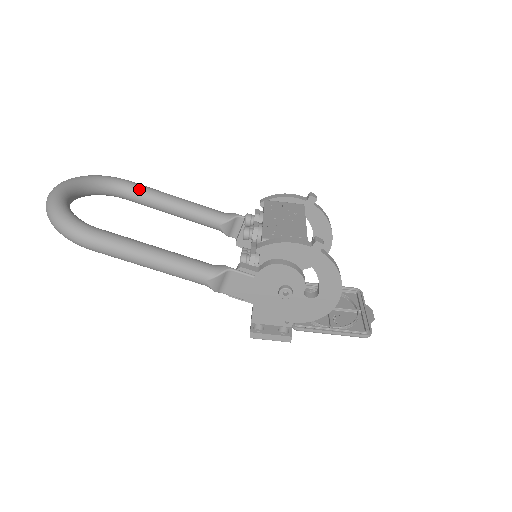
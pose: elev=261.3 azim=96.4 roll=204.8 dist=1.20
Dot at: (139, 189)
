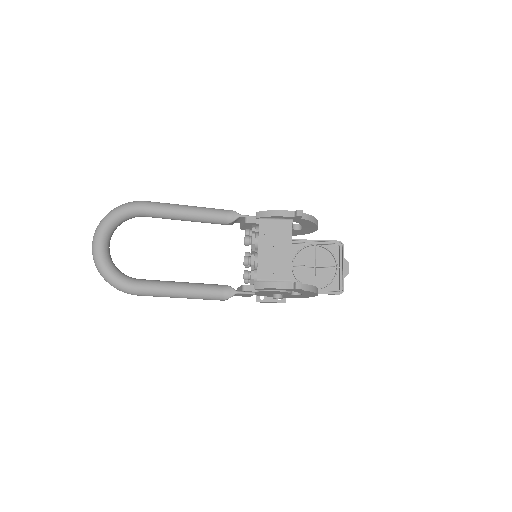
Dot at: (155, 212)
